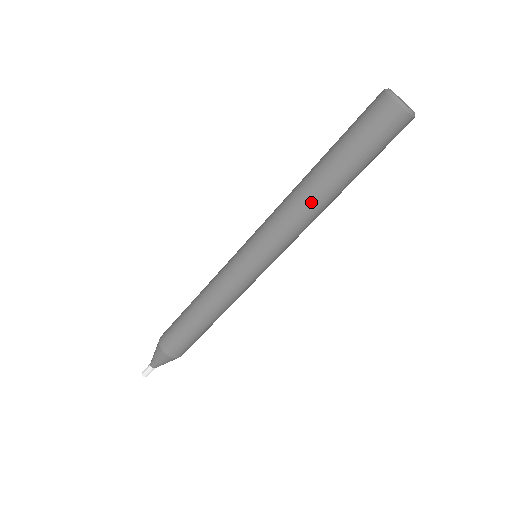
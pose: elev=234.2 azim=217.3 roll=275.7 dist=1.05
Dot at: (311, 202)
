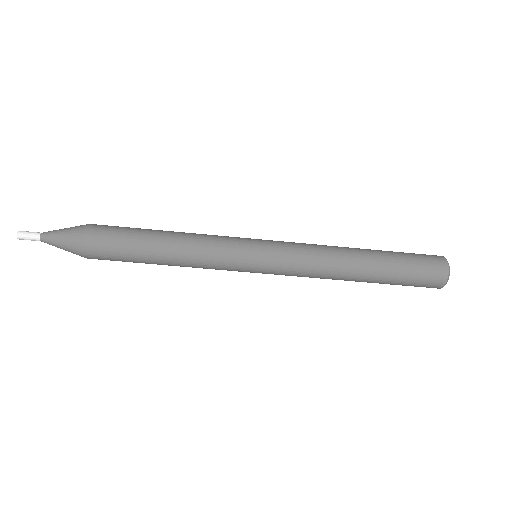
Dot at: occluded
